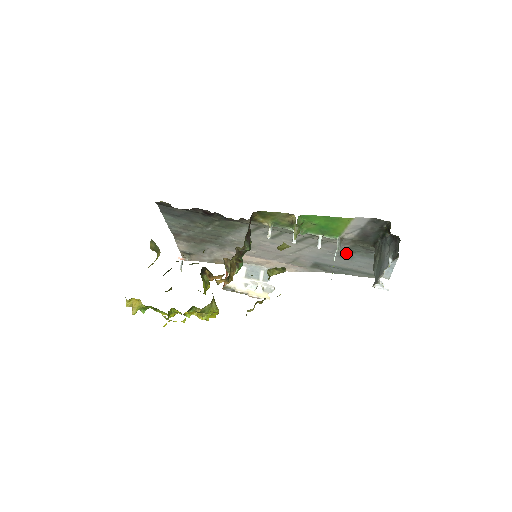
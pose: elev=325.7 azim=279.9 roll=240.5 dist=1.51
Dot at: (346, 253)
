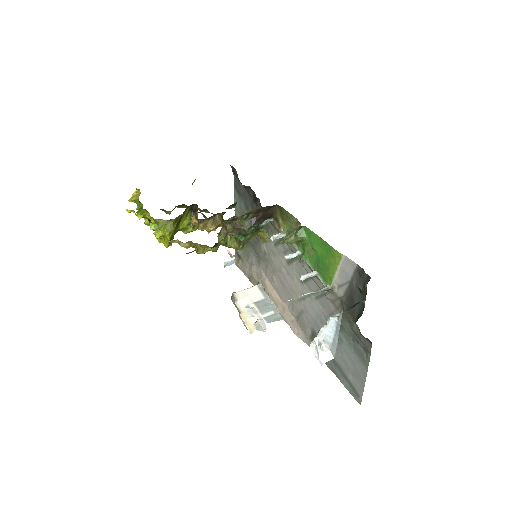
Dot at: occluded
